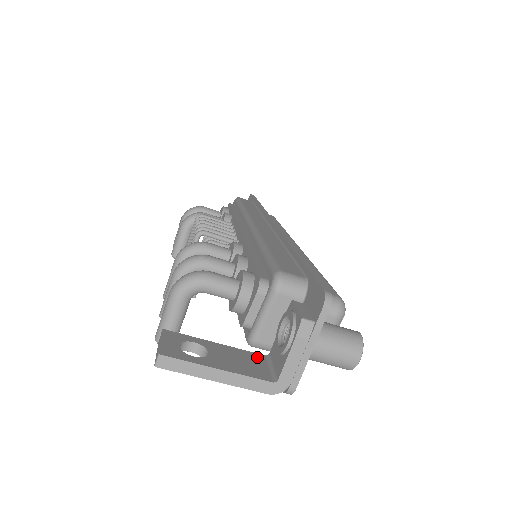
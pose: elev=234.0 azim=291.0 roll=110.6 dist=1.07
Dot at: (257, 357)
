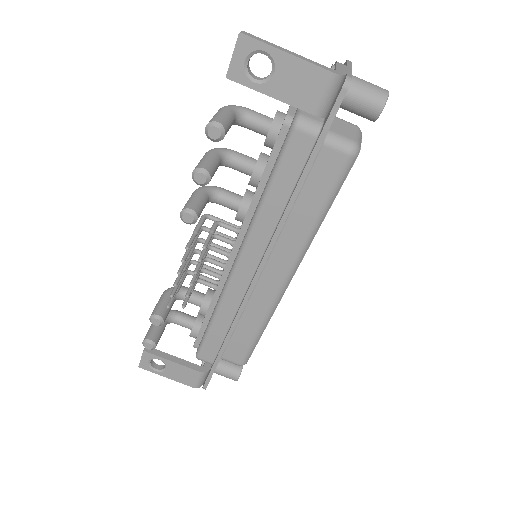
Dot at: occluded
